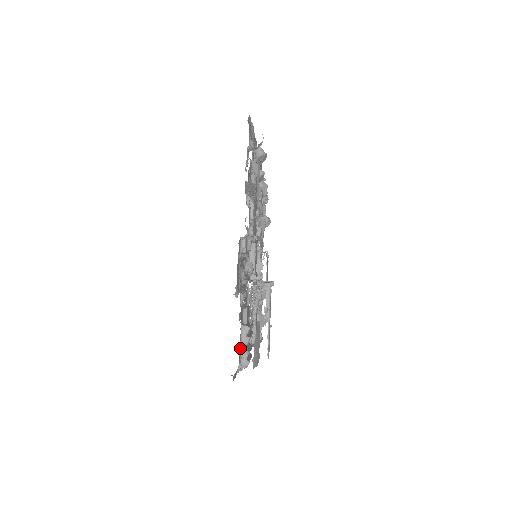
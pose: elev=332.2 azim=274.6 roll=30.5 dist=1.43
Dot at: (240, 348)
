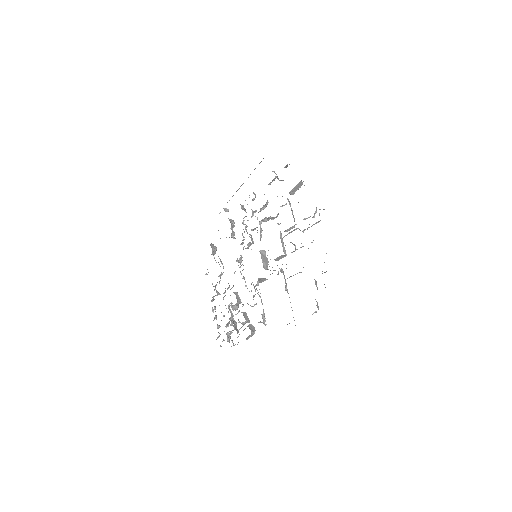
Dot at: occluded
